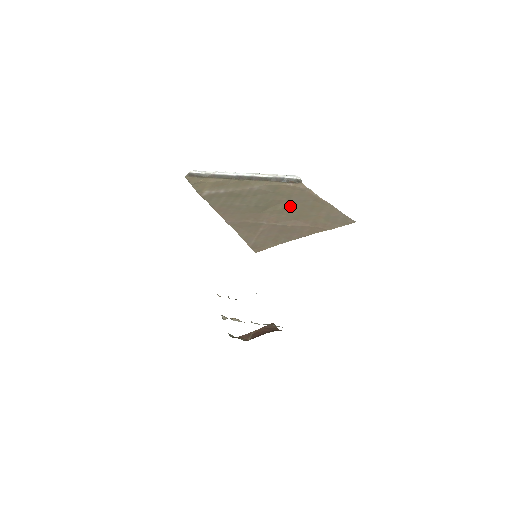
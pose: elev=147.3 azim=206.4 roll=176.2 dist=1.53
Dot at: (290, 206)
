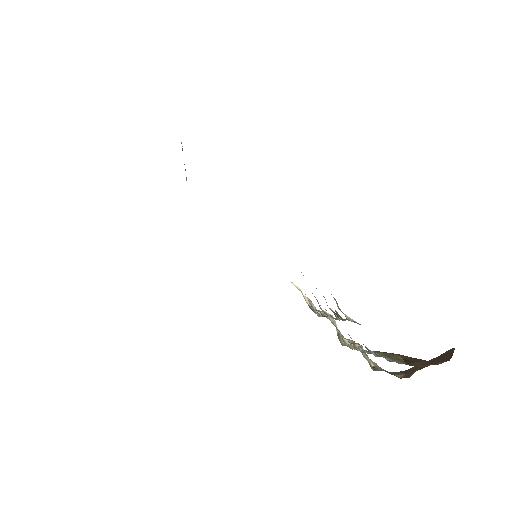
Dot at: occluded
